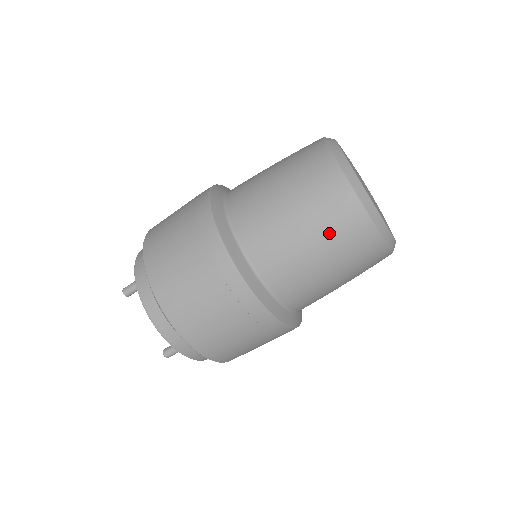
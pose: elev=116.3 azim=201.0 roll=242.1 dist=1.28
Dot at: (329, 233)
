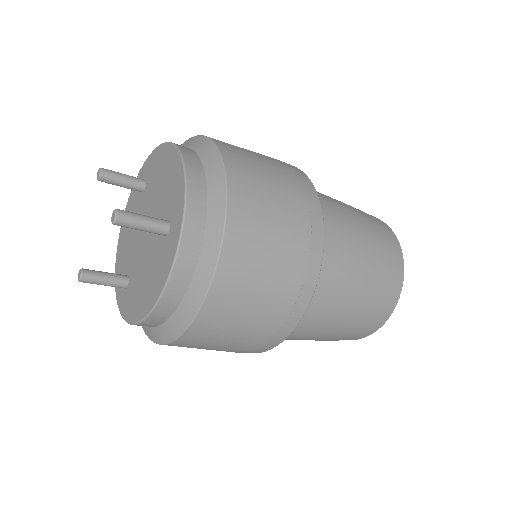
Dot at: (336, 339)
